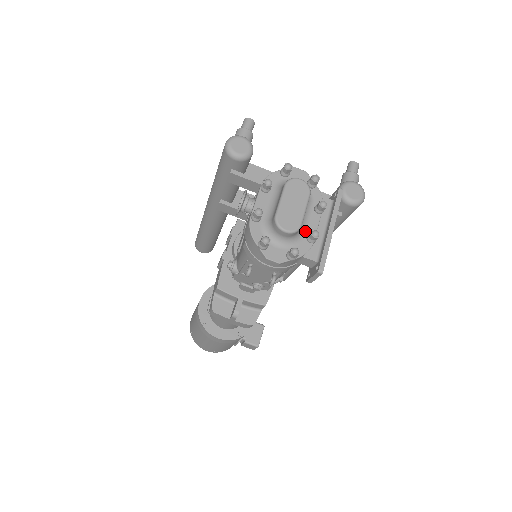
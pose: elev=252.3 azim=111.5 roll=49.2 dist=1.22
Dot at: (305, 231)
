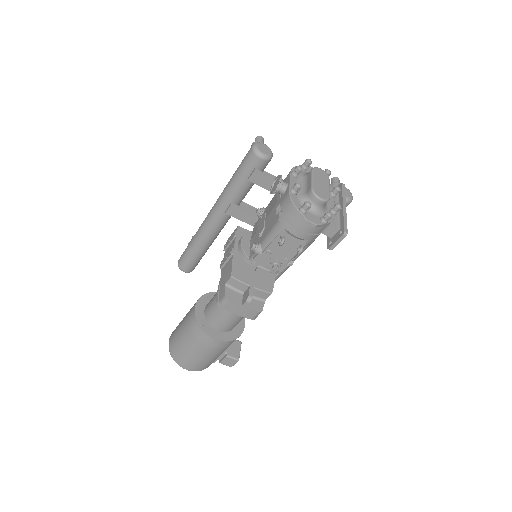
Dot at: (327, 207)
